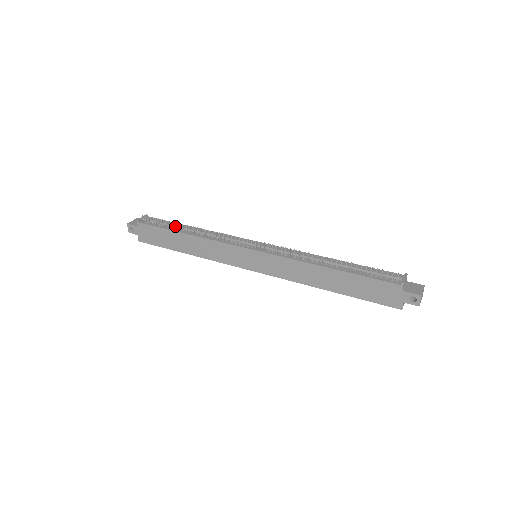
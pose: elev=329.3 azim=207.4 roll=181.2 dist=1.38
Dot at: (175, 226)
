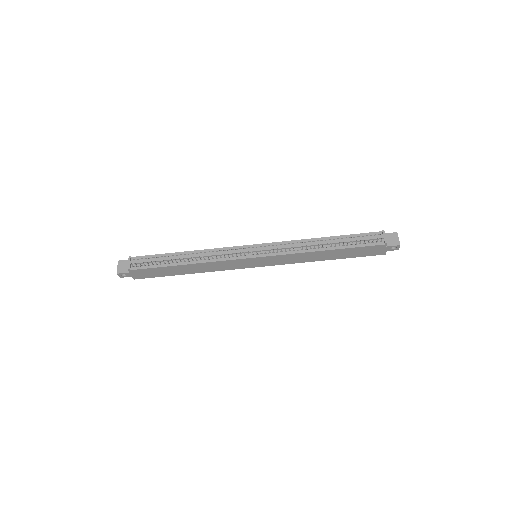
Dot at: (169, 260)
